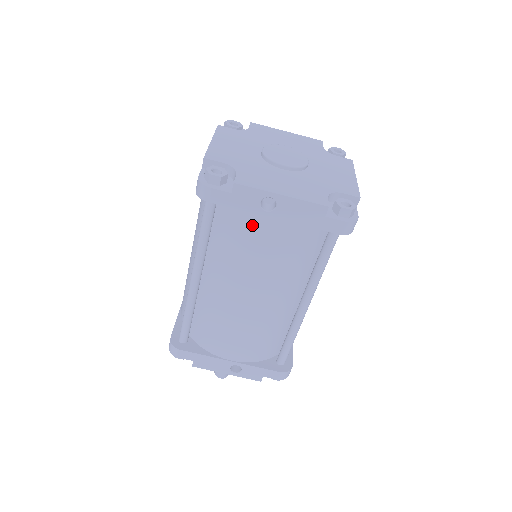
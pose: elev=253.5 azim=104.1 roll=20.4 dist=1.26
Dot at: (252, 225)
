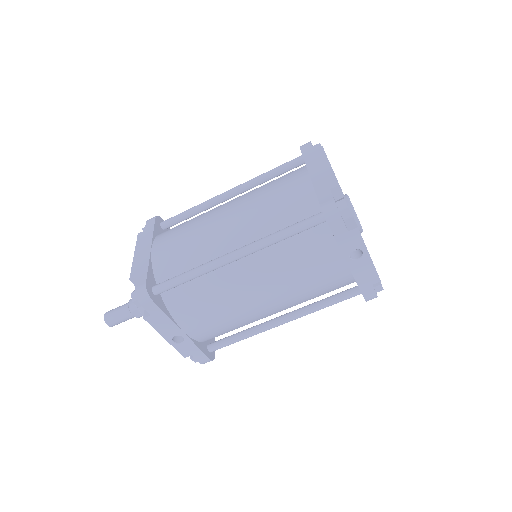
Dot at: (329, 257)
